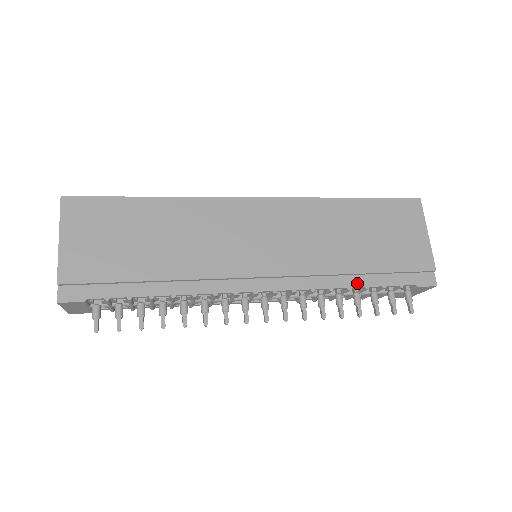
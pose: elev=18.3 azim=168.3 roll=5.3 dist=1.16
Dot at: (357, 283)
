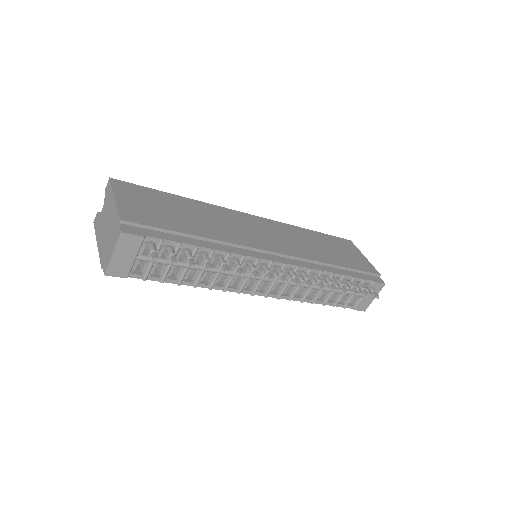
Dot at: (337, 272)
